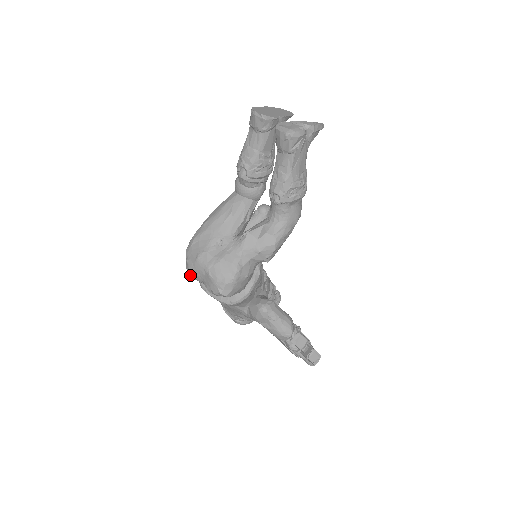
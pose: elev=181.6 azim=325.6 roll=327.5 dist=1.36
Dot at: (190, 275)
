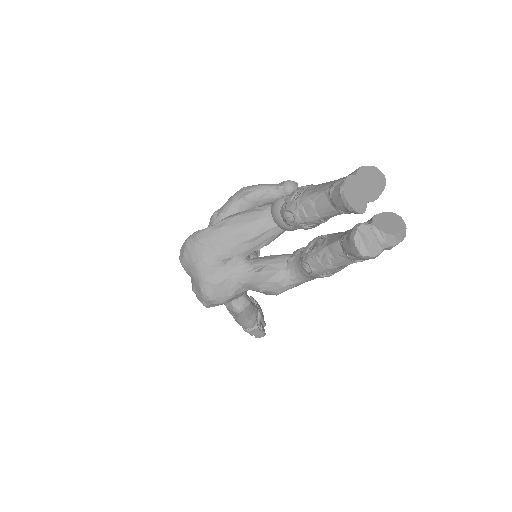
Dot at: occluded
